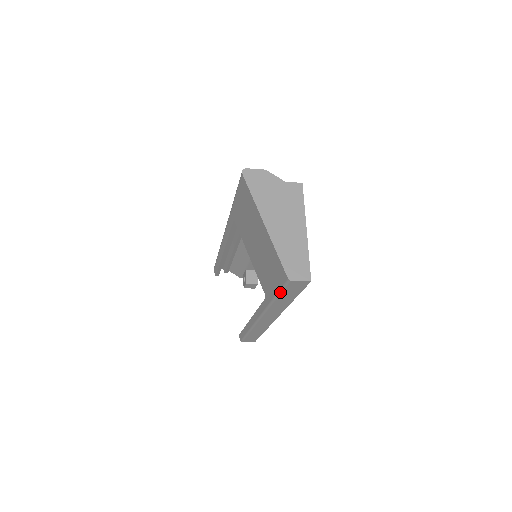
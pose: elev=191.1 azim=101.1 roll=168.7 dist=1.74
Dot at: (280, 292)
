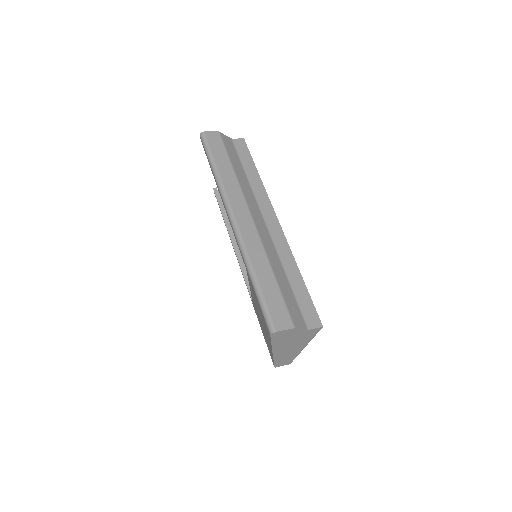
Dot at: occluded
